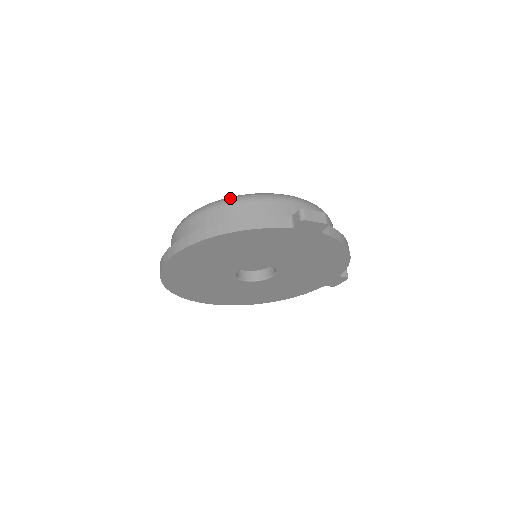
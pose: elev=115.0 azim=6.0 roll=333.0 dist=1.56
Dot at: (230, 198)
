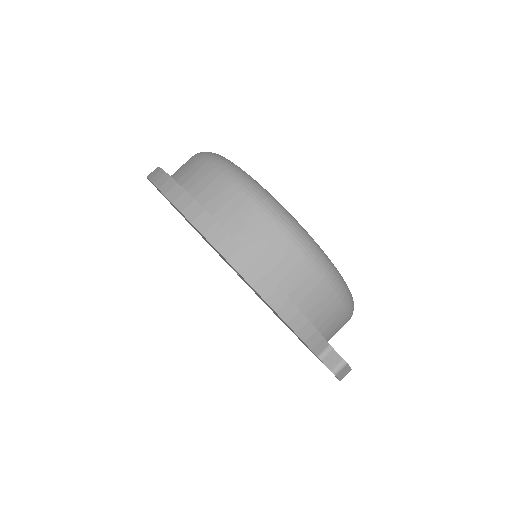
Dot at: (319, 257)
